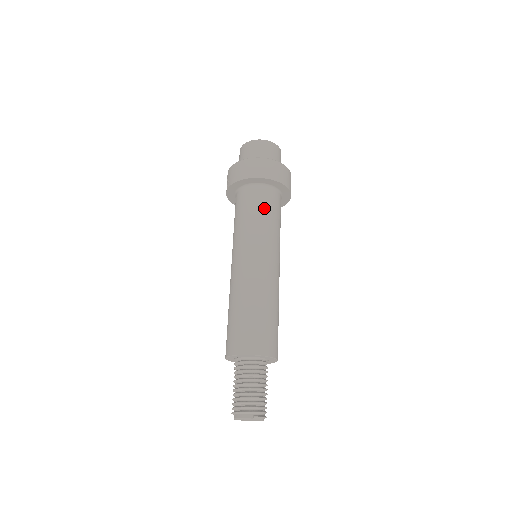
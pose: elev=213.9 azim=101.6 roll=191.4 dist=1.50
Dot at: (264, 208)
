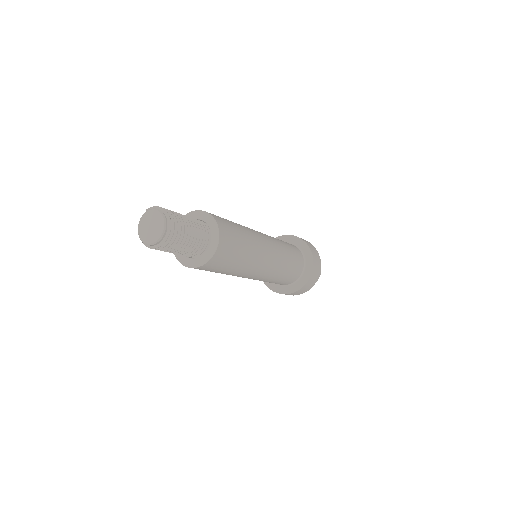
Dot at: occluded
